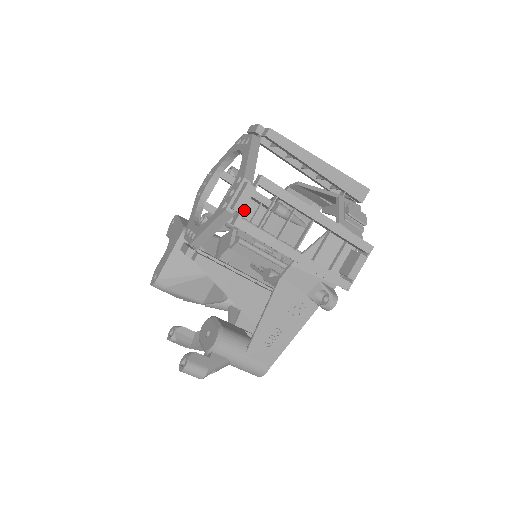
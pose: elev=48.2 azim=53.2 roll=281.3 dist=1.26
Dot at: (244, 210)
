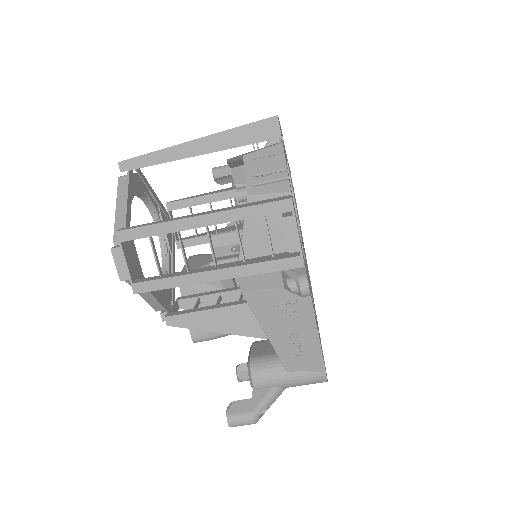
Dot at: occluded
